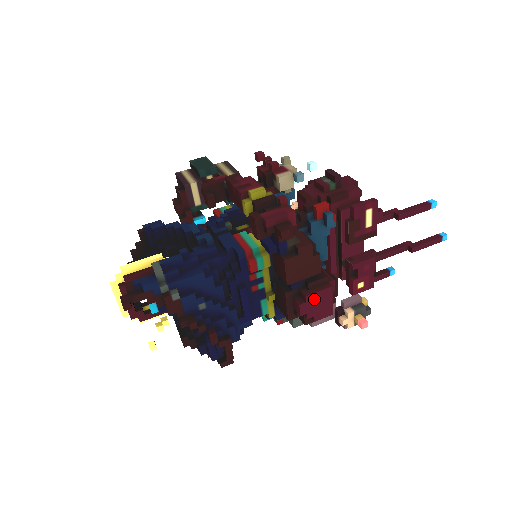
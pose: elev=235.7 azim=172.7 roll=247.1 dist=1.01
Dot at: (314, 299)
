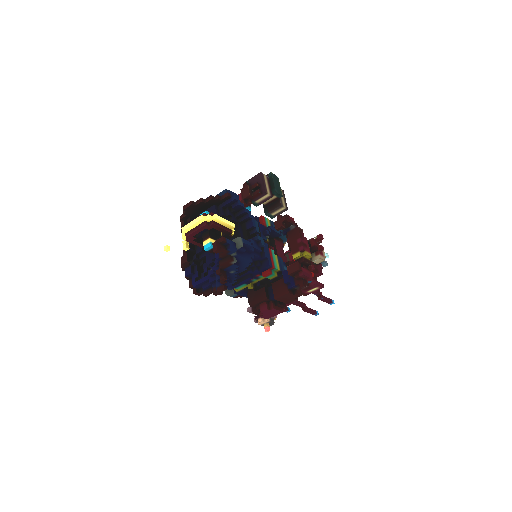
Dot at: (273, 311)
